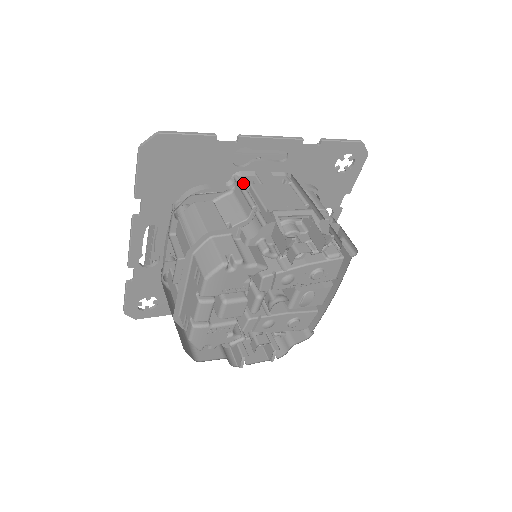
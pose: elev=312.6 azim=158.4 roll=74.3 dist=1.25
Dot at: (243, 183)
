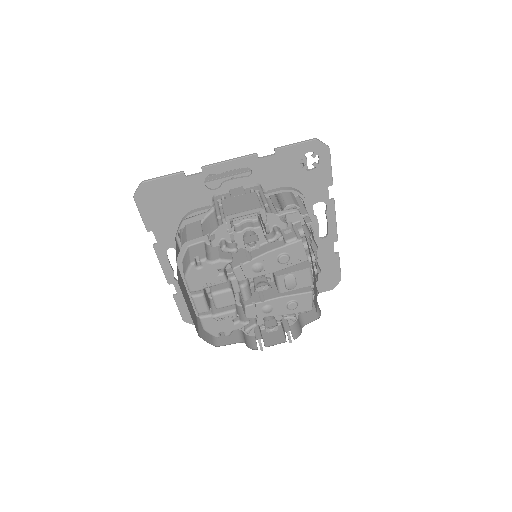
Dot at: (217, 201)
